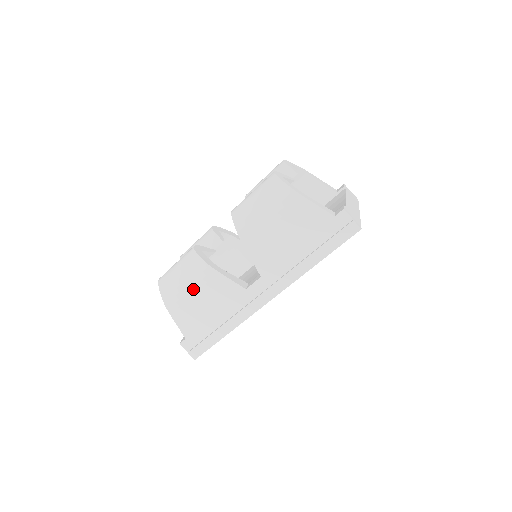
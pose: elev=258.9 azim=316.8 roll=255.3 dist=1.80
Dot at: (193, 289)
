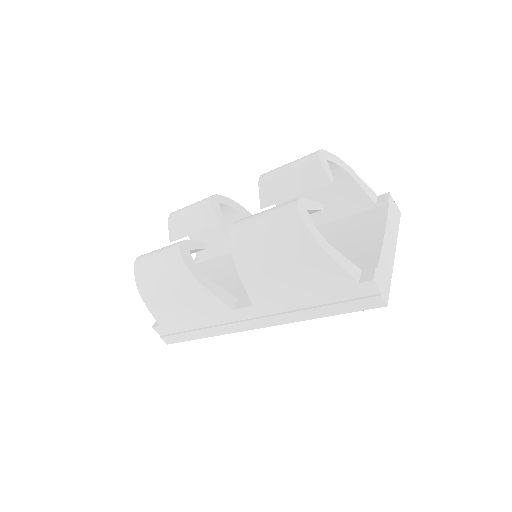
Dot at: (172, 291)
